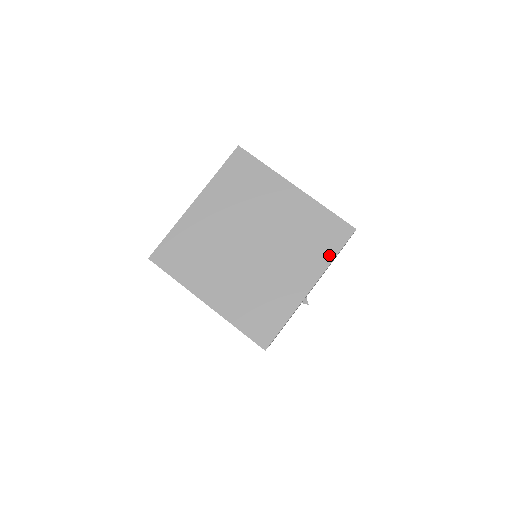
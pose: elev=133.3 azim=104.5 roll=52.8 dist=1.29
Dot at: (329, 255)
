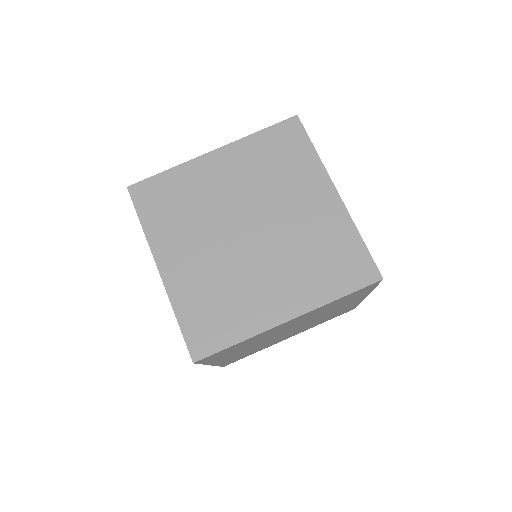
Dot at: (310, 155)
